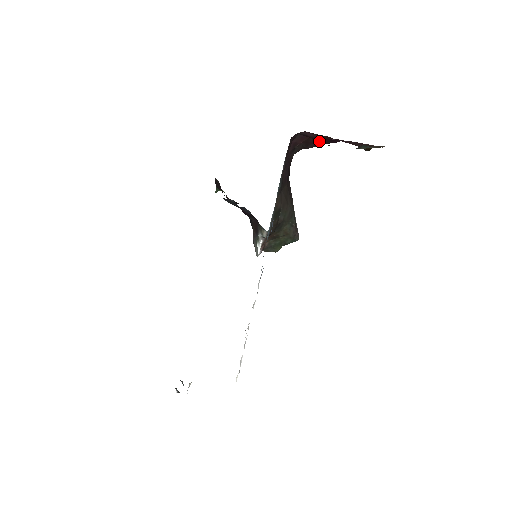
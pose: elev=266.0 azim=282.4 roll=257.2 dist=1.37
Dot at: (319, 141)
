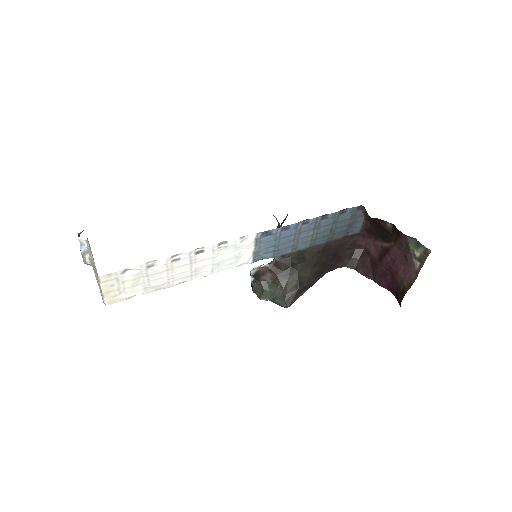
Dot at: (372, 270)
